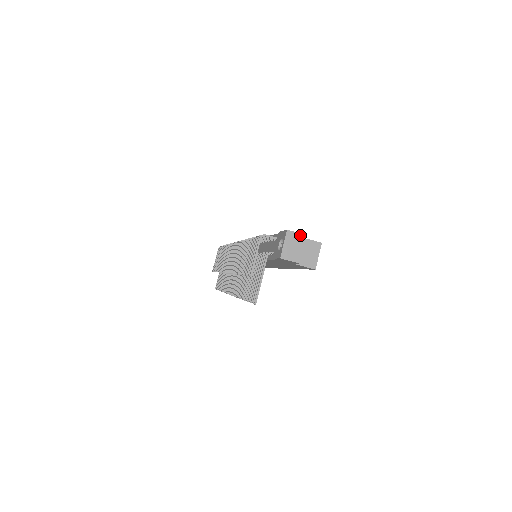
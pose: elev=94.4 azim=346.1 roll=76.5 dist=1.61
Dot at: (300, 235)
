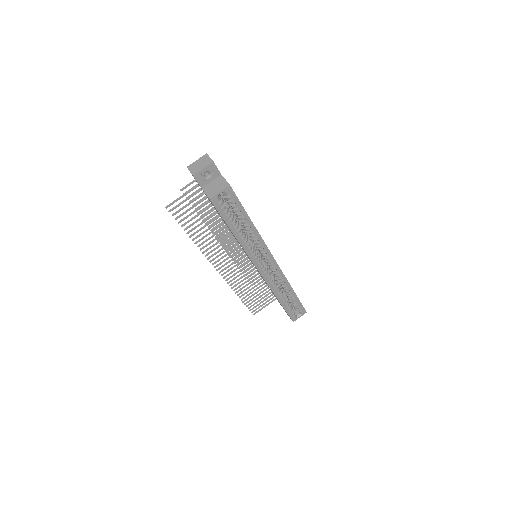
Dot at: (210, 160)
